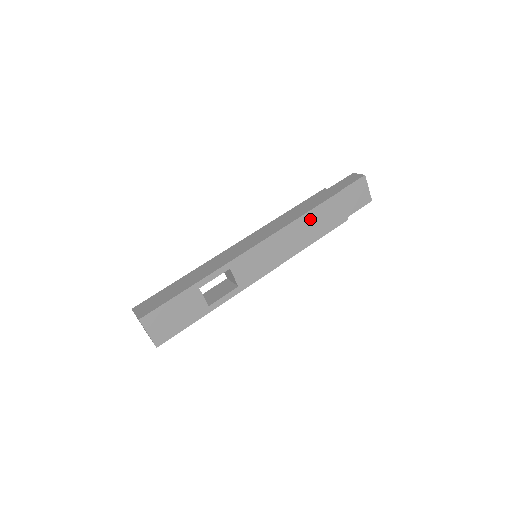
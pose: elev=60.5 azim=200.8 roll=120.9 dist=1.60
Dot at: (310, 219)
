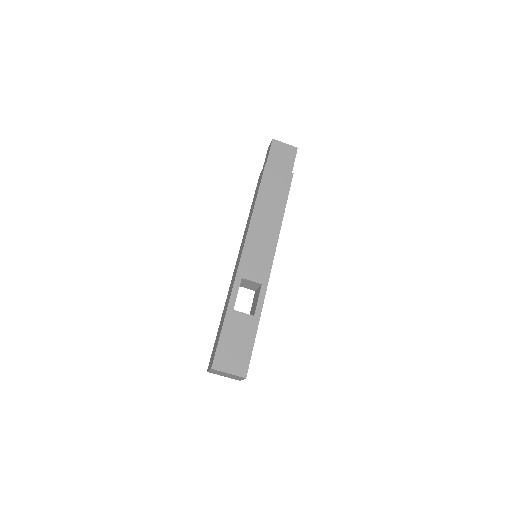
Dot at: (264, 197)
